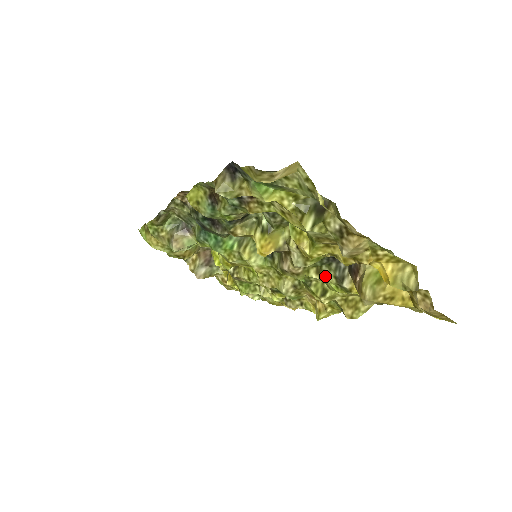
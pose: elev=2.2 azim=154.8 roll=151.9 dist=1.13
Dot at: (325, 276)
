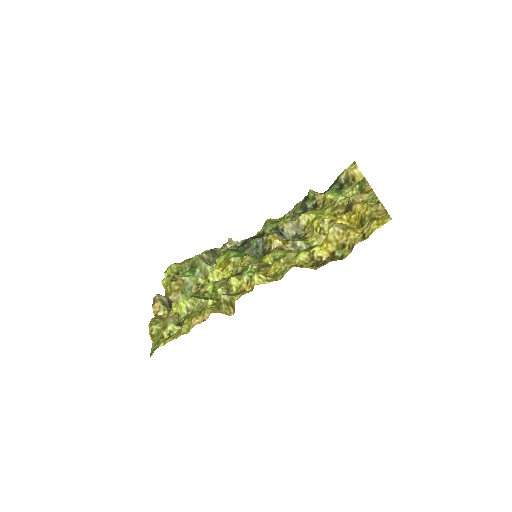
Dot at: occluded
